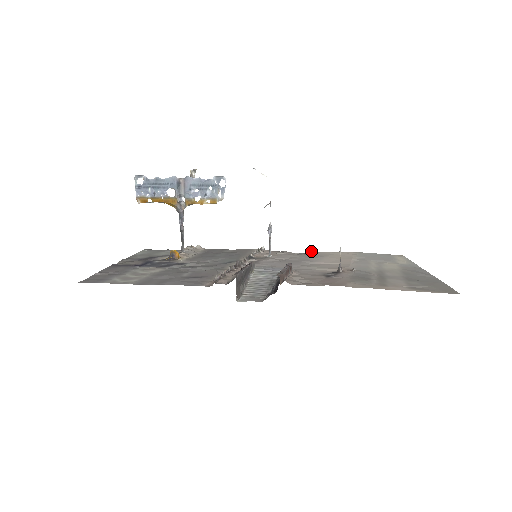
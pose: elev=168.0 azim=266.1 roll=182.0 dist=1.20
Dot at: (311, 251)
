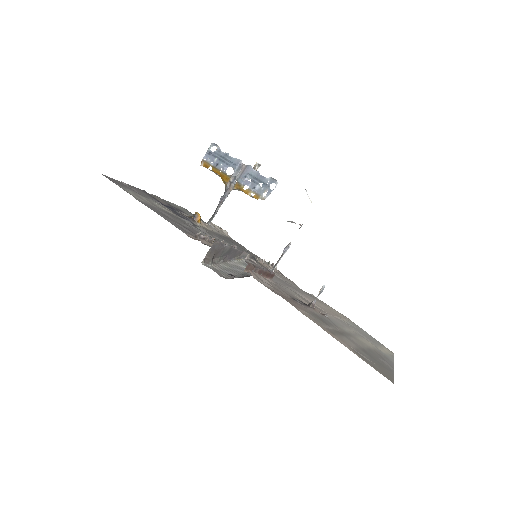
Dot at: occluded
